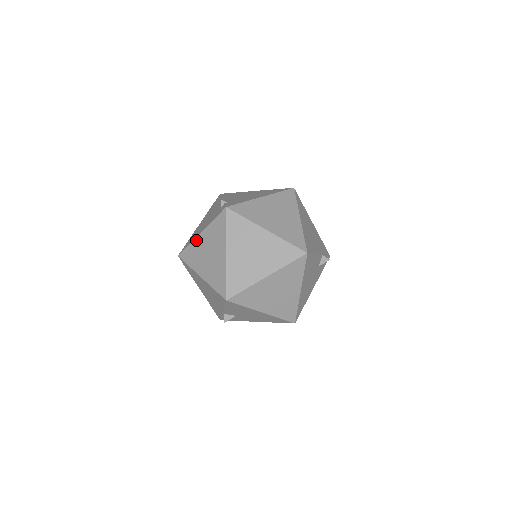
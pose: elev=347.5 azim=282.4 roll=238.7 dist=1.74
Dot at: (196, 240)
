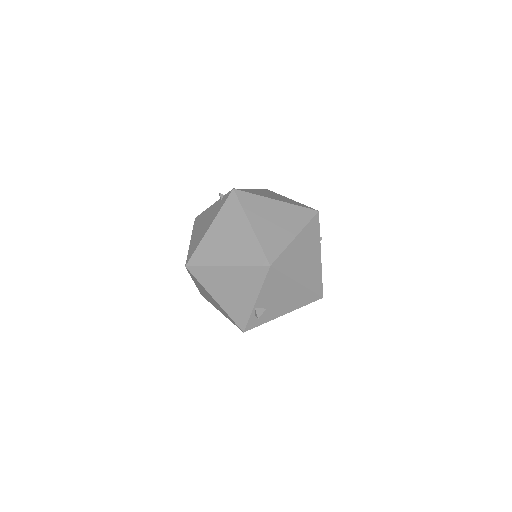
Dot at: (206, 237)
